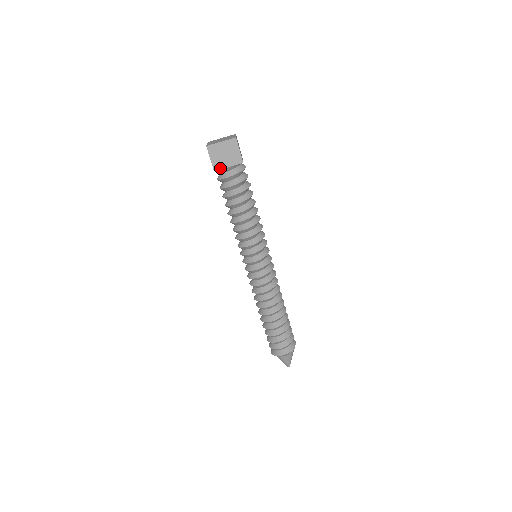
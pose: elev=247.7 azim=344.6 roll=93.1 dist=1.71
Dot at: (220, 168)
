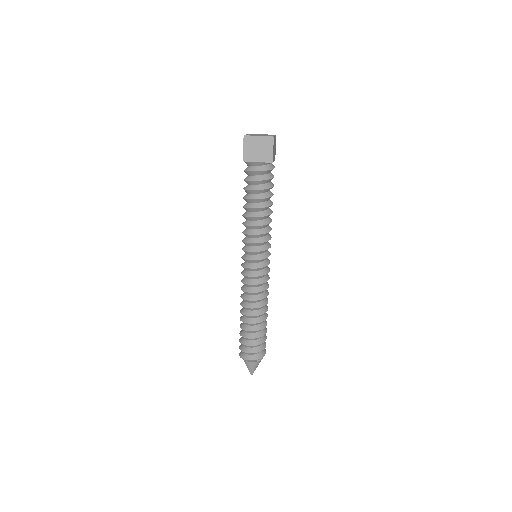
Dot at: (249, 160)
